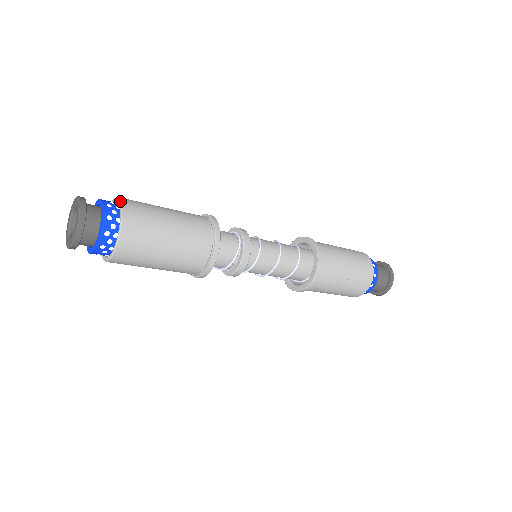
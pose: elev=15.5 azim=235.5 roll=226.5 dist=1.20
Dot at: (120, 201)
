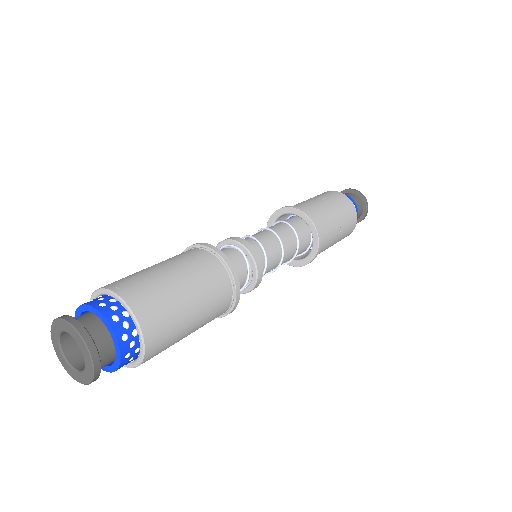
Dot at: (110, 291)
